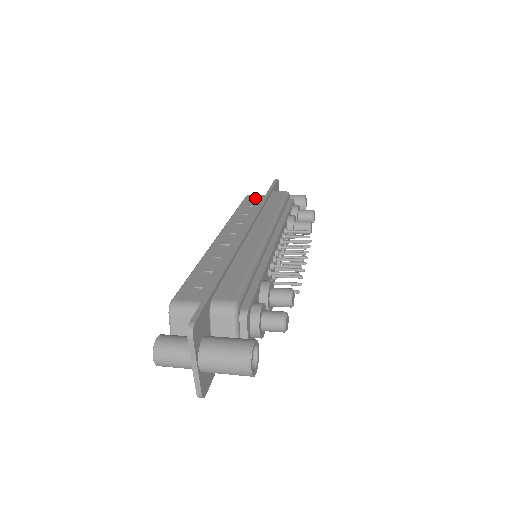
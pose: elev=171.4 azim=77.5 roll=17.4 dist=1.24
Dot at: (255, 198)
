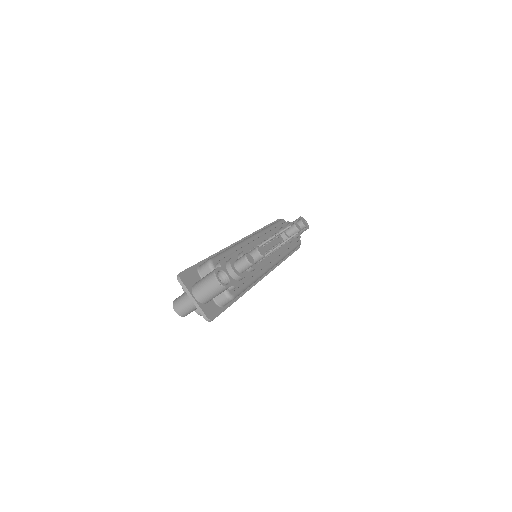
Dot at: occluded
